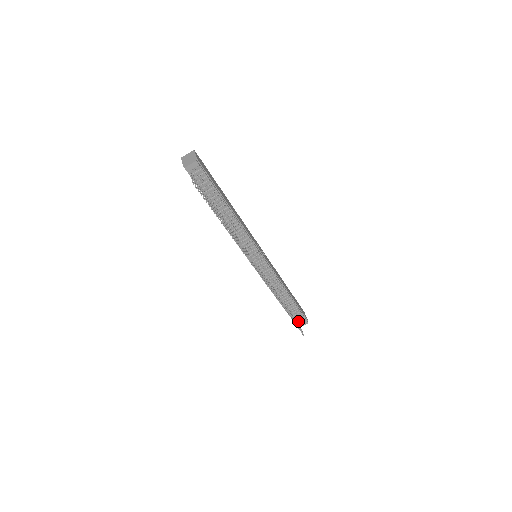
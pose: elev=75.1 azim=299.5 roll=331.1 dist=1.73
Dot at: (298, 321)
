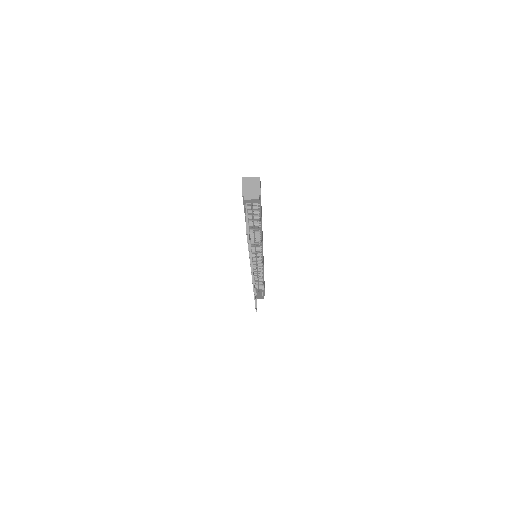
Dot at: (257, 295)
